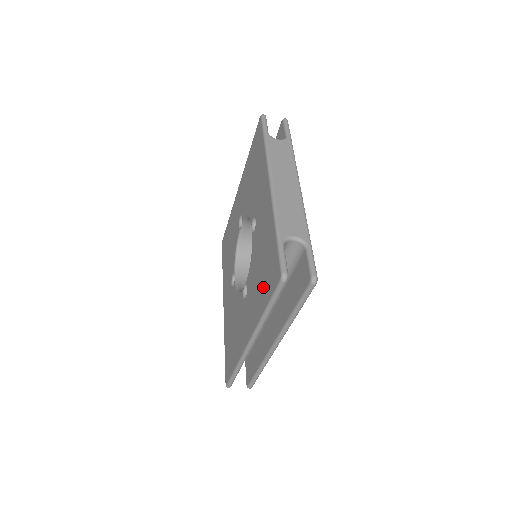
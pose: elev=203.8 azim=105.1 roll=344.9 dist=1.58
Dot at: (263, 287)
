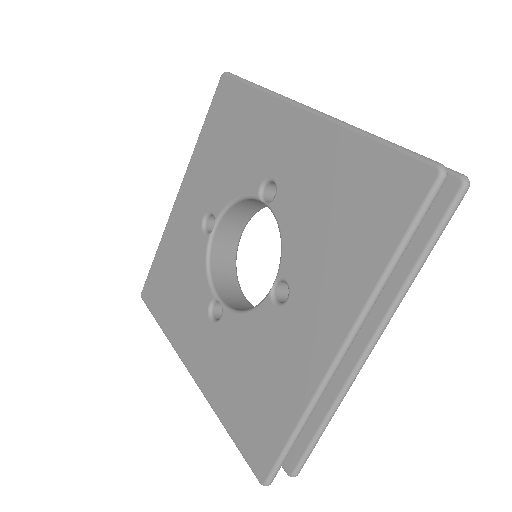
Dot at: (364, 233)
